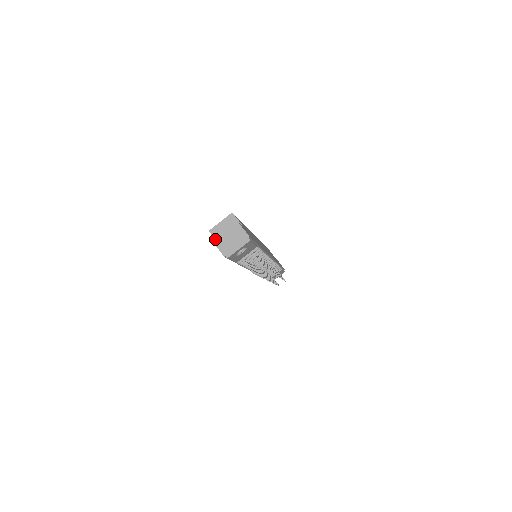
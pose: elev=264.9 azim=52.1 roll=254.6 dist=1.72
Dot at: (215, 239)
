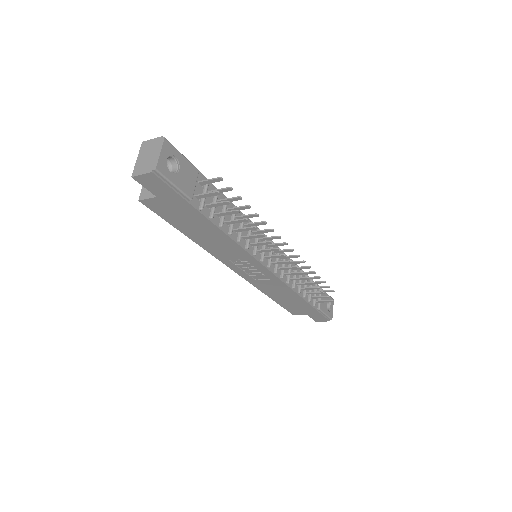
Dot at: (132, 173)
